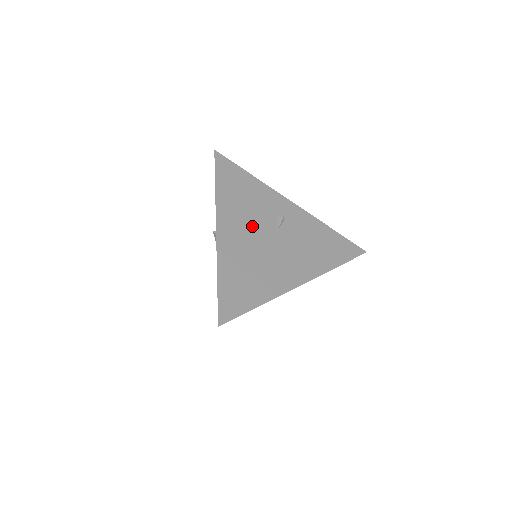
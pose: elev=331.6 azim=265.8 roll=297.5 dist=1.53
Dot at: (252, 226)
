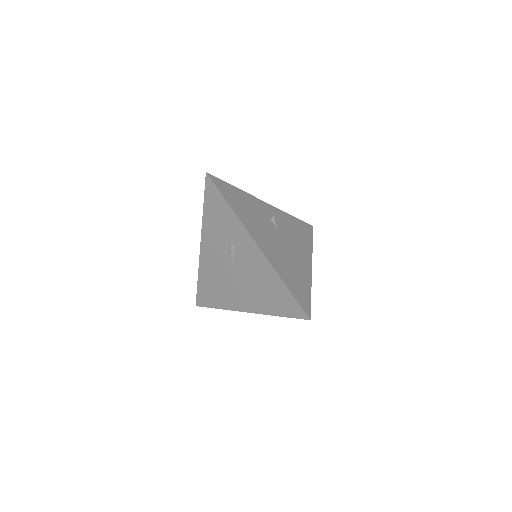
Dot at: (267, 233)
